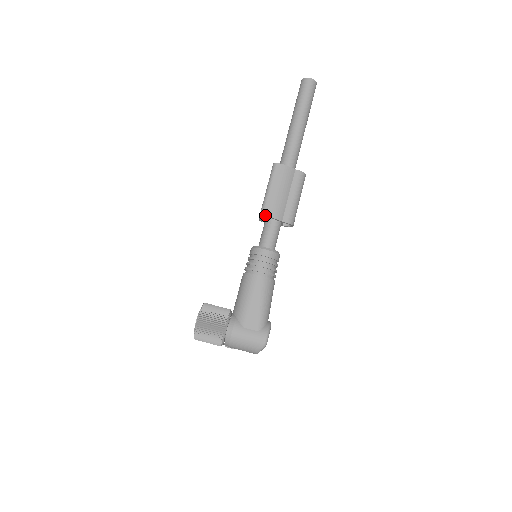
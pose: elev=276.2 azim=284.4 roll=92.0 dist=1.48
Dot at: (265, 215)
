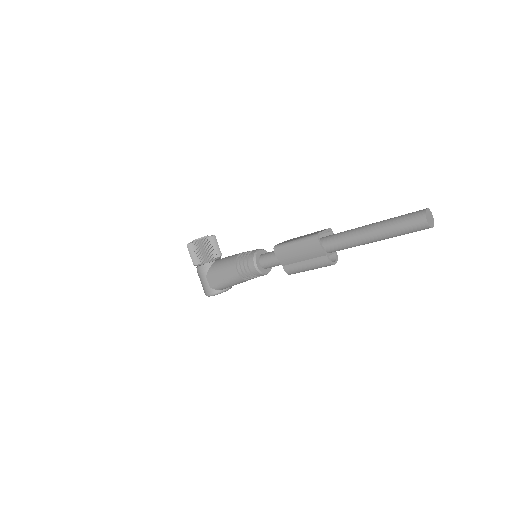
Dot at: (275, 251)
